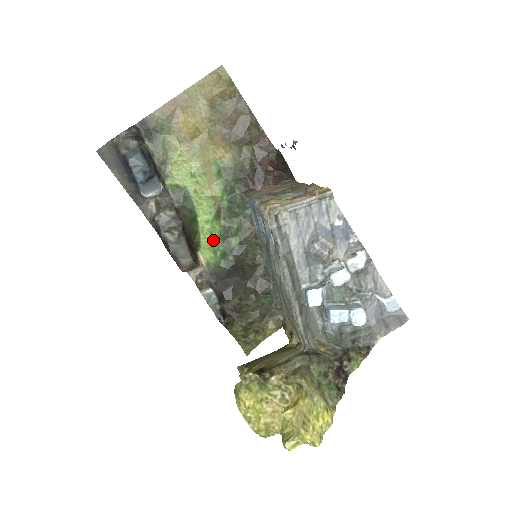
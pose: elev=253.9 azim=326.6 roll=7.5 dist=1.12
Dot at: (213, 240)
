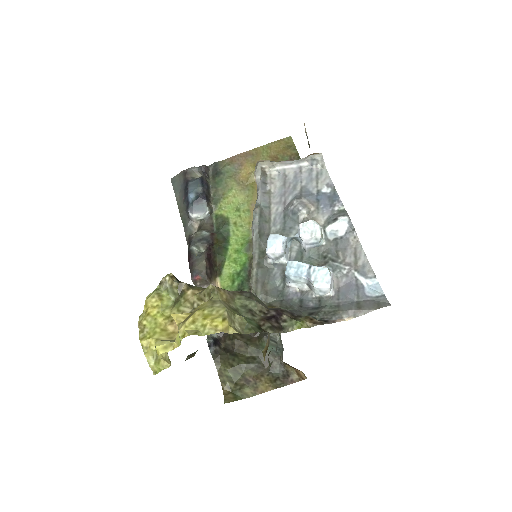
Dot at: (236, 269)
